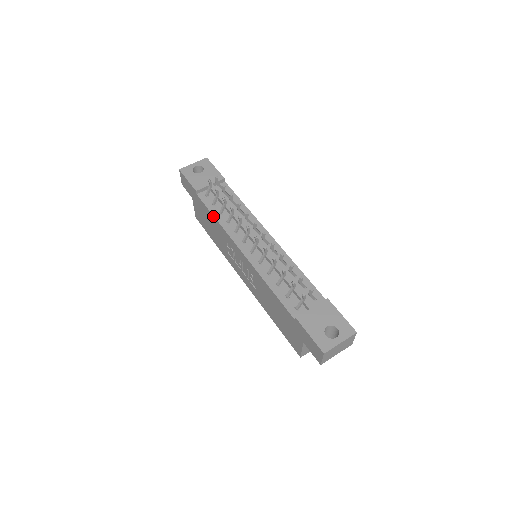
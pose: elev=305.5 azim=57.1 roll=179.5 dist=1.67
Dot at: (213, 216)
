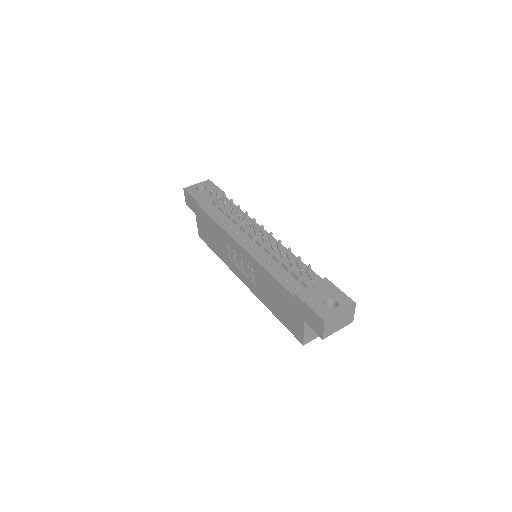
Dot at: (215, 222)
